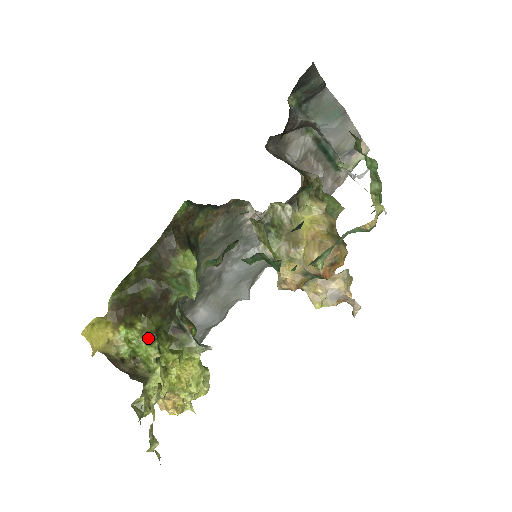
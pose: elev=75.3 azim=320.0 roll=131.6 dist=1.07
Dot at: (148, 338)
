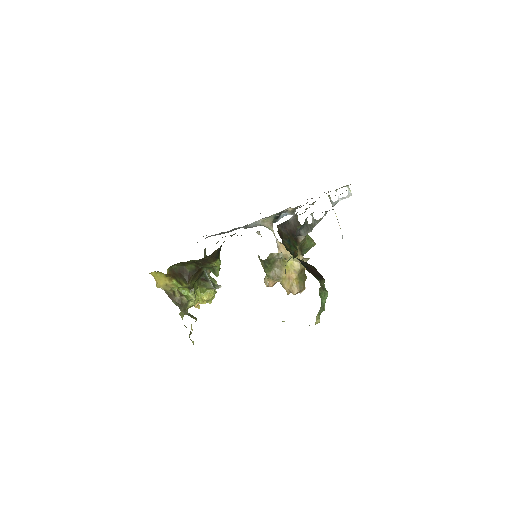
Dot at: (189, 288)
